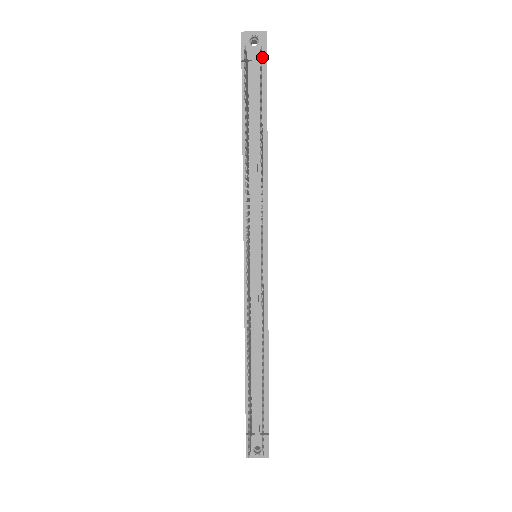
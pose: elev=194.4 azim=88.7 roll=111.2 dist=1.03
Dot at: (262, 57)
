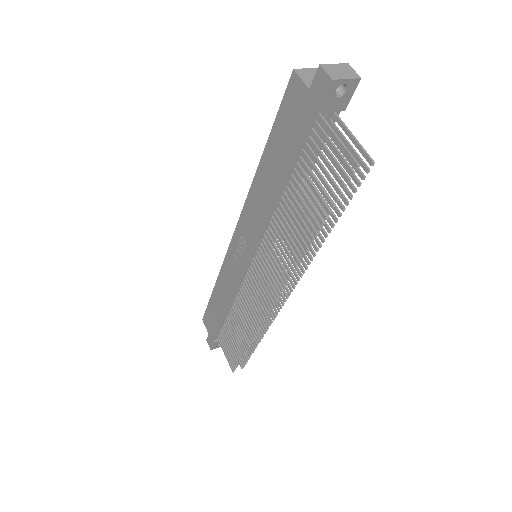
Dot at: (341, 108)
